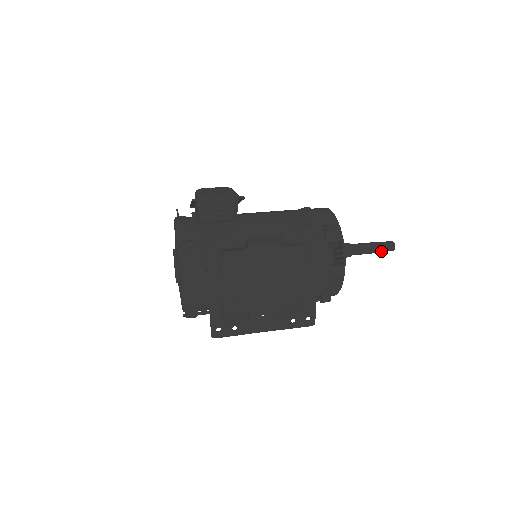
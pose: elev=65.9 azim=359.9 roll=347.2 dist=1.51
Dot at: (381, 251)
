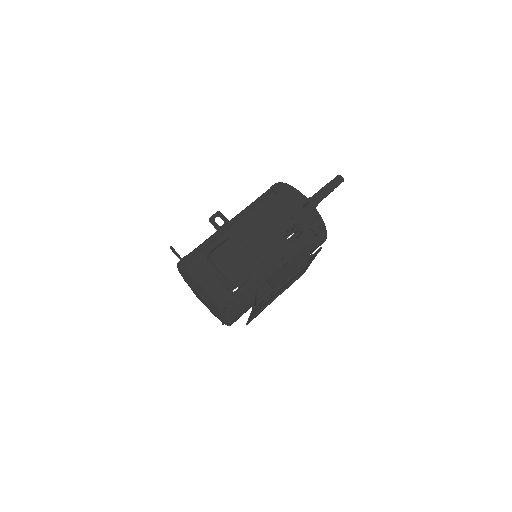
Dot at: occluded
